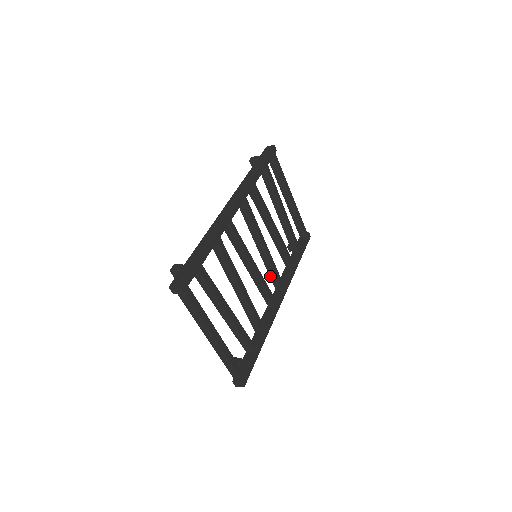
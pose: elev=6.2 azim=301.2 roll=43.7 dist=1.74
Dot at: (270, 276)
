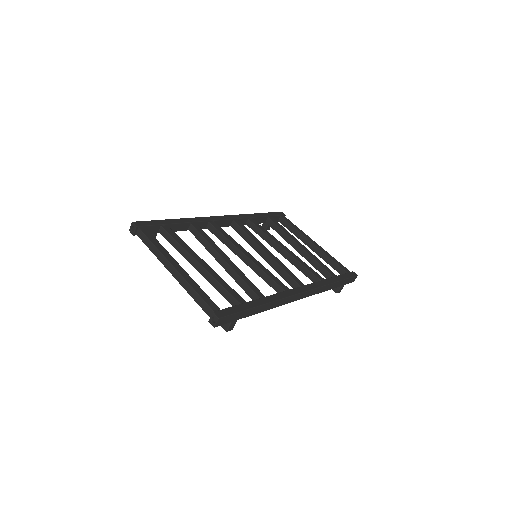
Dot at: (285, 279)
